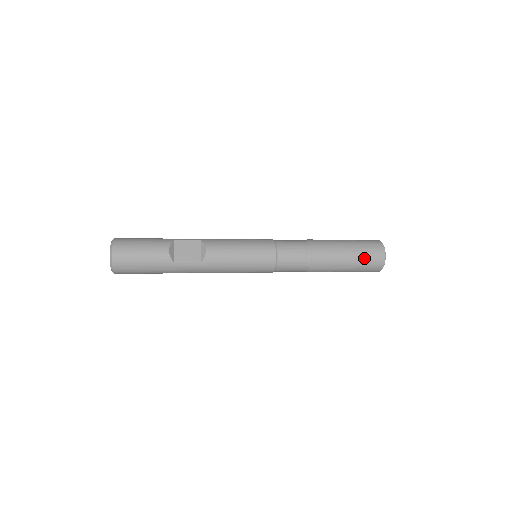
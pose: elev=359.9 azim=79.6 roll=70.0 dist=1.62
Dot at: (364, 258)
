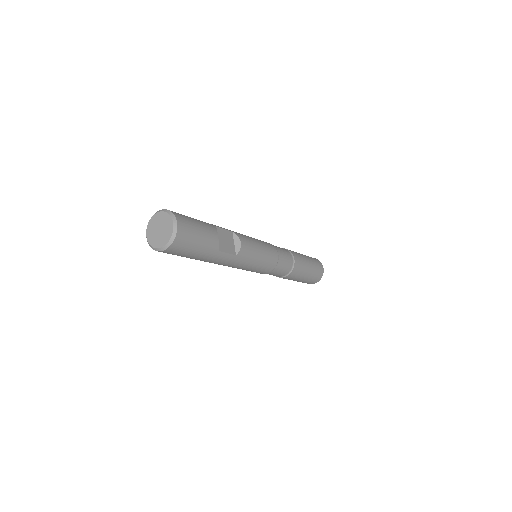
Dot at: (315, 272)
